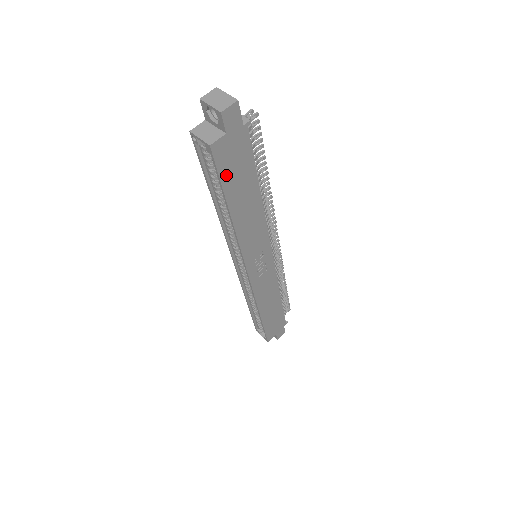
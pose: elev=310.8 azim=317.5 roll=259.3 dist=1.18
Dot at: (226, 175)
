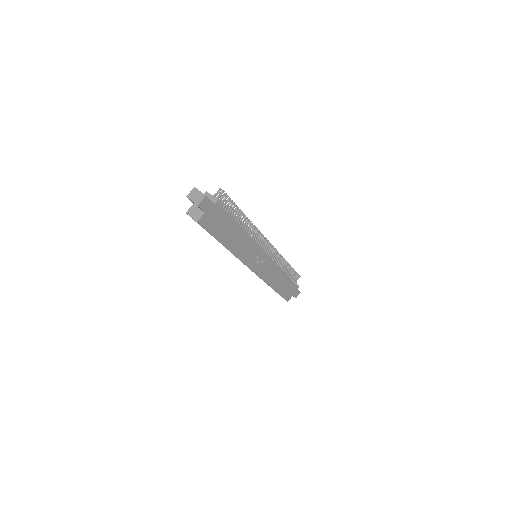
Dot at: (213, 230)
